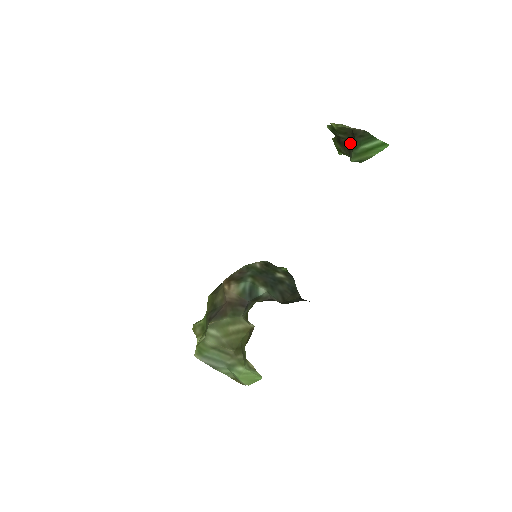
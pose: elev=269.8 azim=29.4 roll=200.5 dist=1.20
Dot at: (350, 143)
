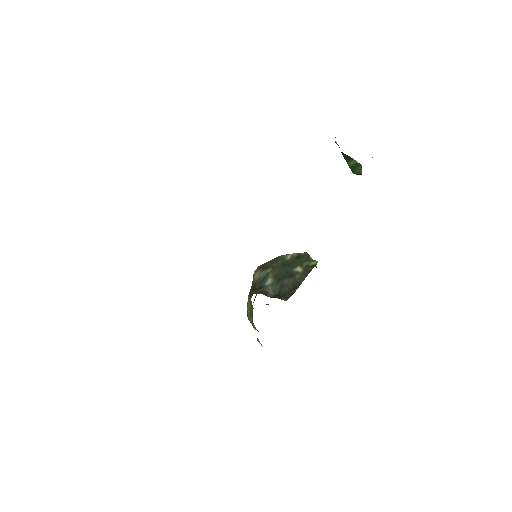
Dot at: occluded
